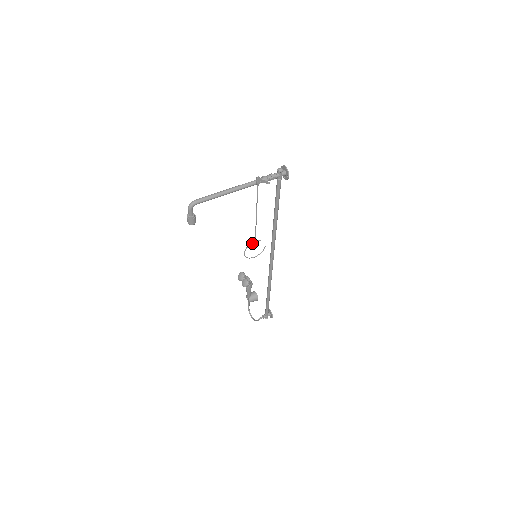
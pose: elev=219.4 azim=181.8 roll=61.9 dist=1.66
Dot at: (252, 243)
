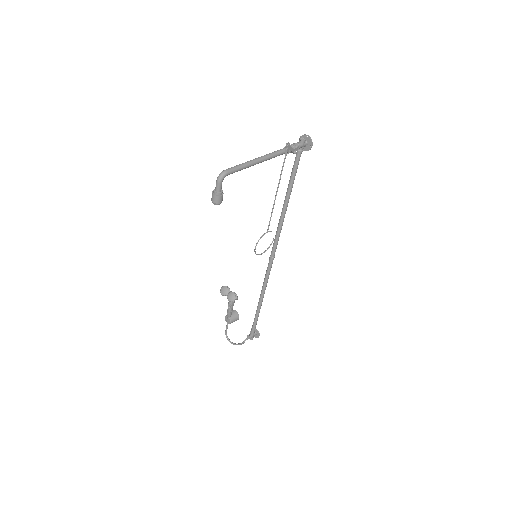
Dot at: (264, 234)
